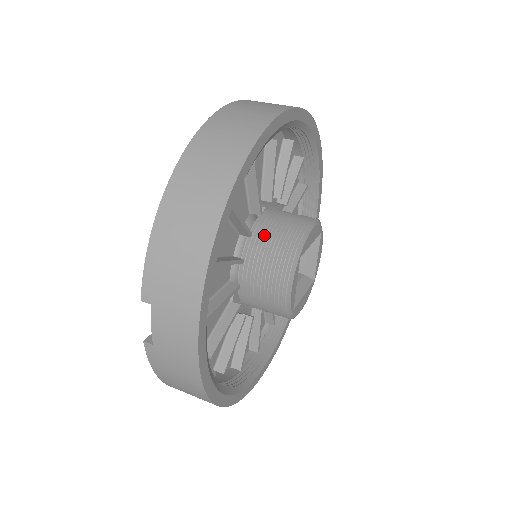
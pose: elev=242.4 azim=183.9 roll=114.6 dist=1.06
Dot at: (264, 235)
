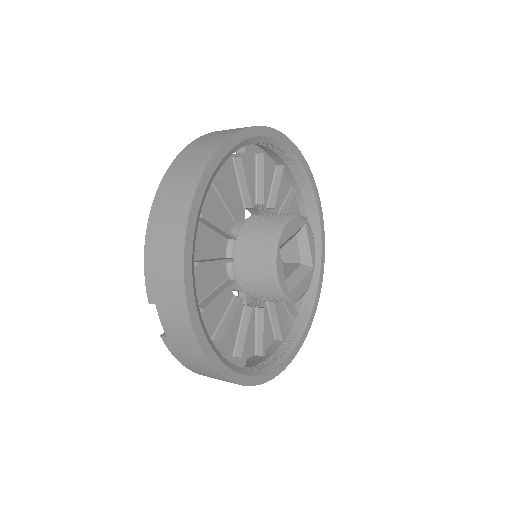
Dot at: (249, 236)
